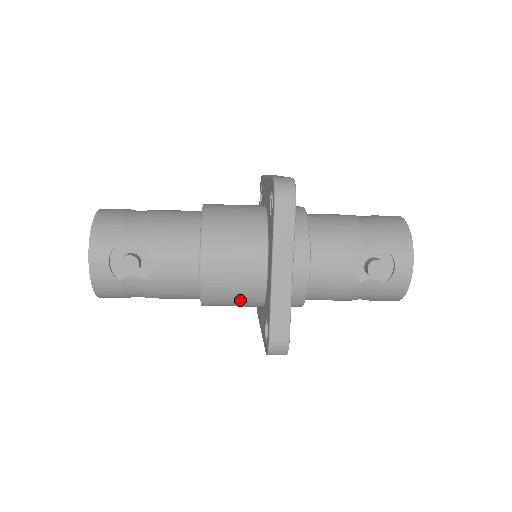
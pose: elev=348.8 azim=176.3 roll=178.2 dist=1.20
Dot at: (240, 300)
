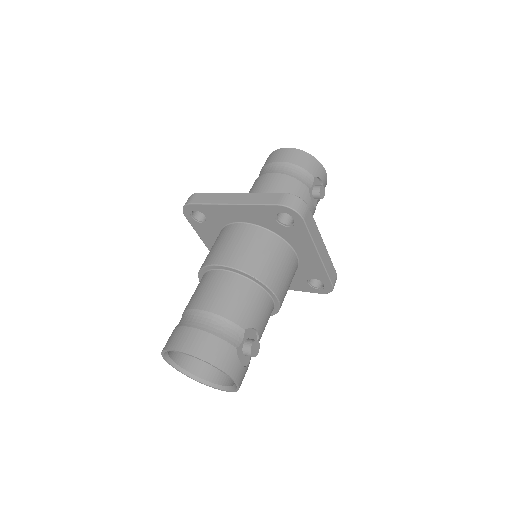
Dot at: occluded
